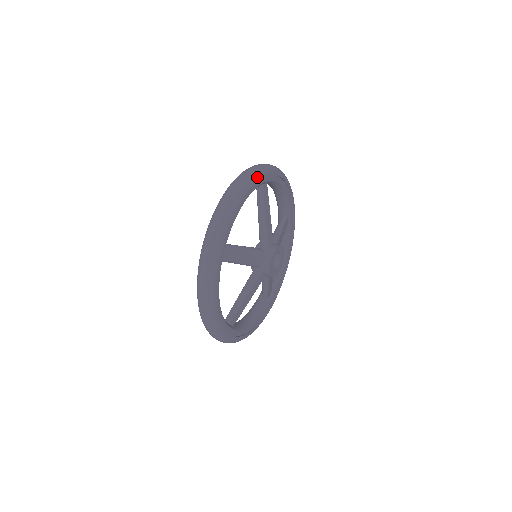
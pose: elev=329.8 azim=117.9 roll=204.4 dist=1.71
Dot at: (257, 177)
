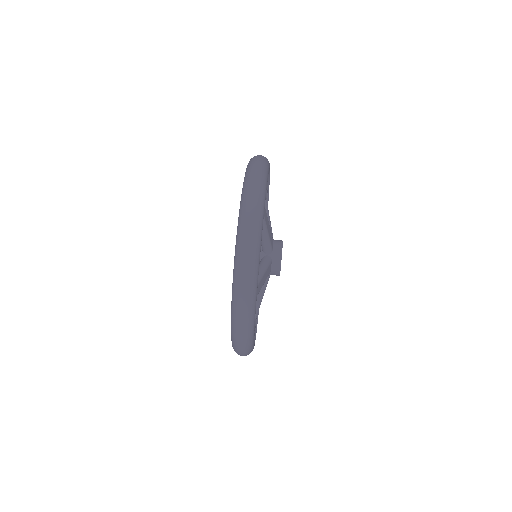
Dot at: (263, 206)
